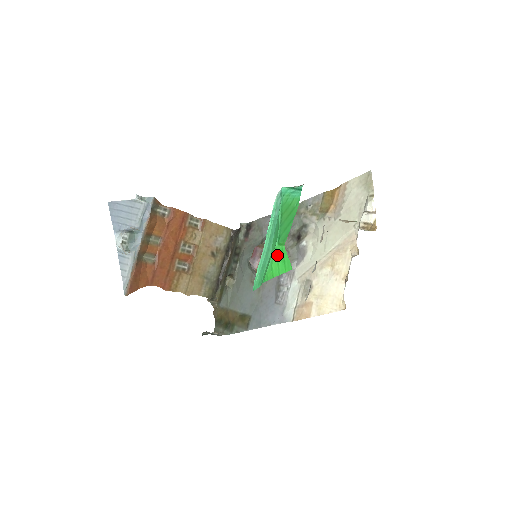
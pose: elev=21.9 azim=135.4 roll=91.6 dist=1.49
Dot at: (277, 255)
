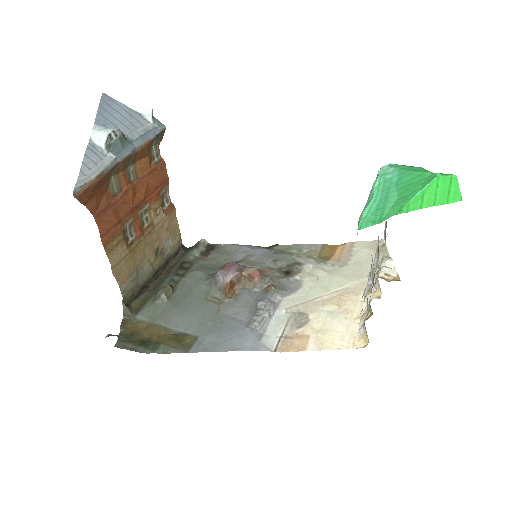
Dot at: (438, 184)
